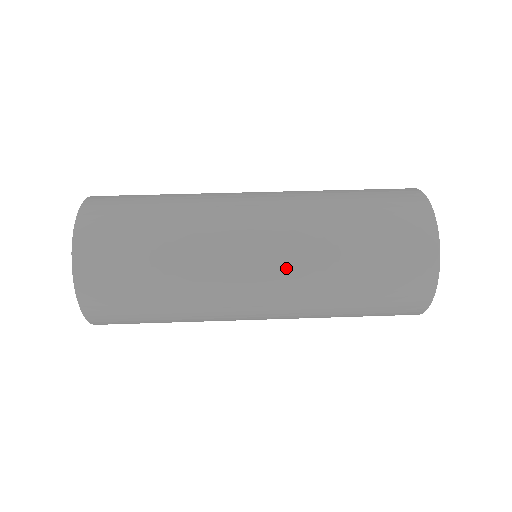
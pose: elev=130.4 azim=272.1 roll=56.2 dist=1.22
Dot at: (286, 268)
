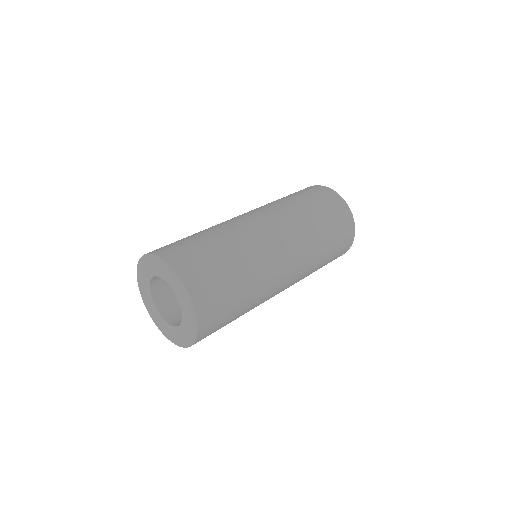
Dot at: (300, 256)
